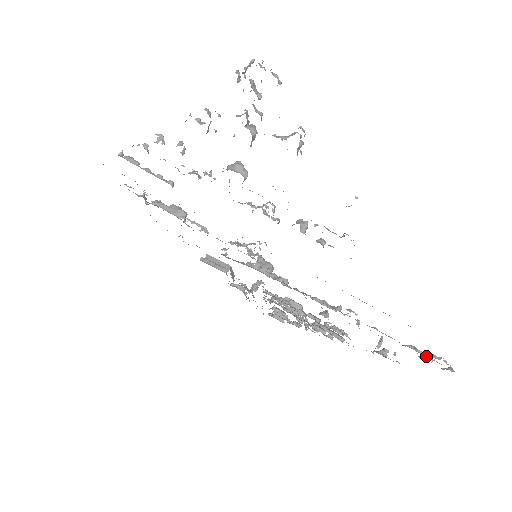
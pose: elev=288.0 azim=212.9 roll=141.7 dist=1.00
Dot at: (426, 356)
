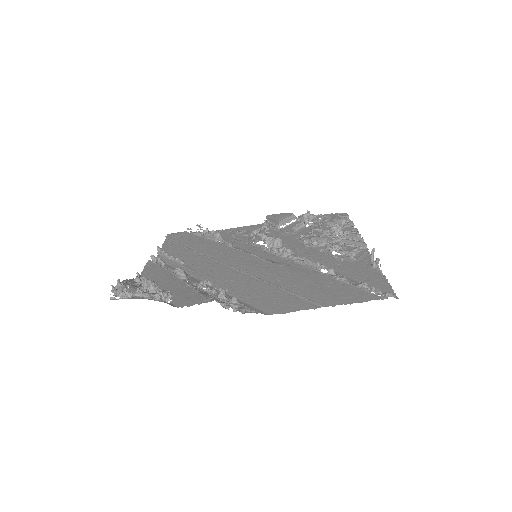
Dot at: (368, 291)
